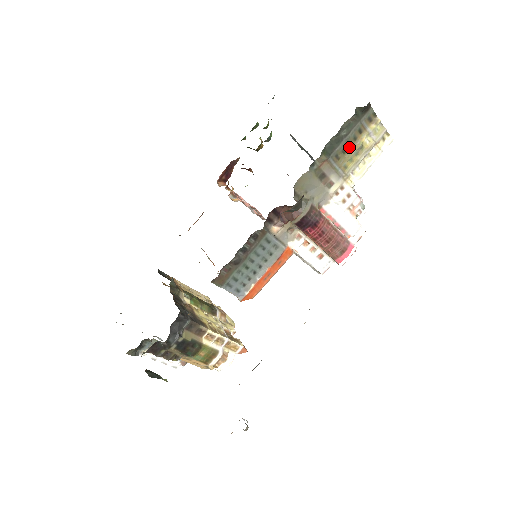
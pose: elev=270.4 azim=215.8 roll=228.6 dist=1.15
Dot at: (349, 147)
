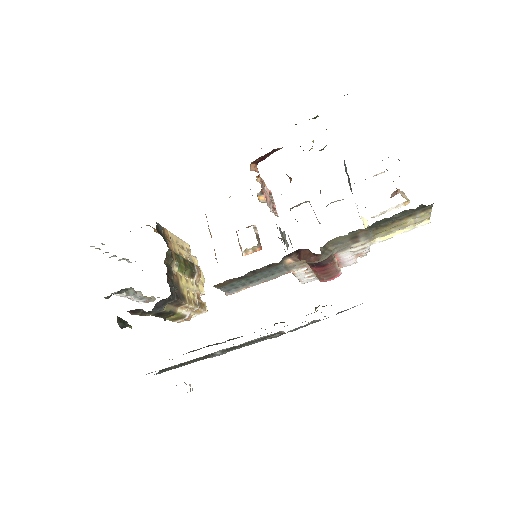
Dot at: (392, 223)
